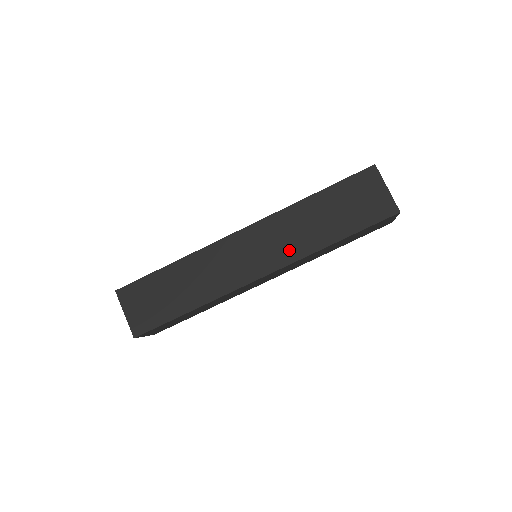
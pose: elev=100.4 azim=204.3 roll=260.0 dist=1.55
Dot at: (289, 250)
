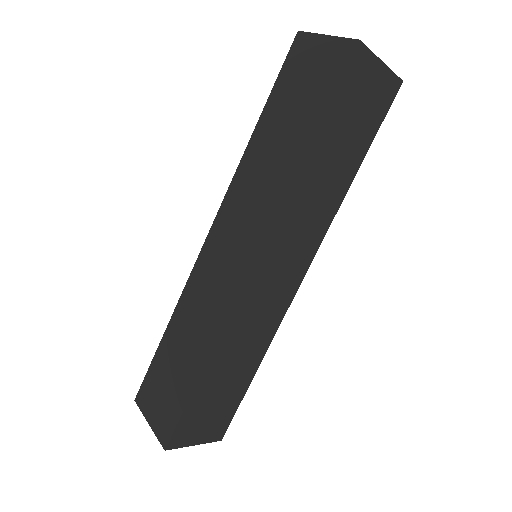
Dot at: (262, 210)
